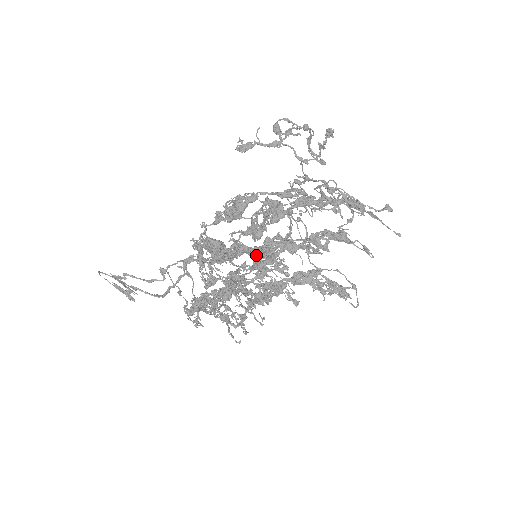
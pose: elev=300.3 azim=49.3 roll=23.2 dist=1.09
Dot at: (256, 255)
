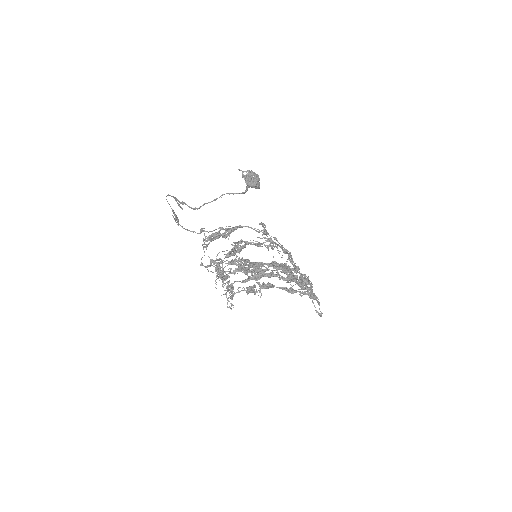
Dot at: (250, 278)
